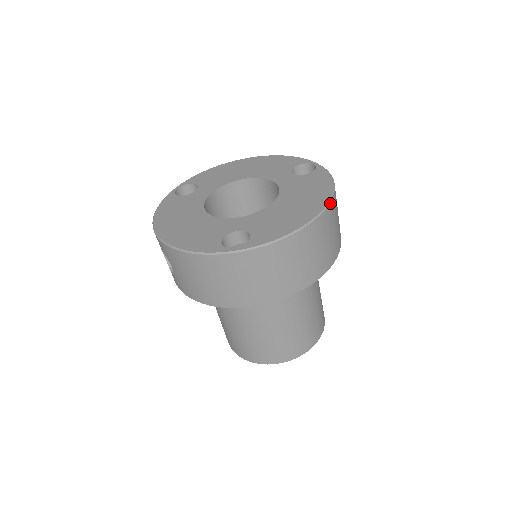
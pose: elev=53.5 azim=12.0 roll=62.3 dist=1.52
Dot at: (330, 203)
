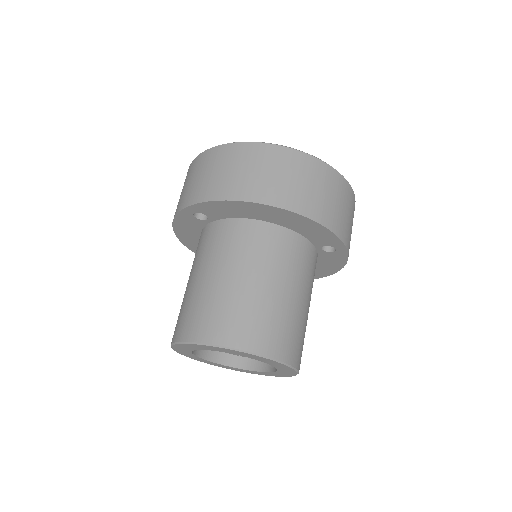
Dot at: (301, 152)
